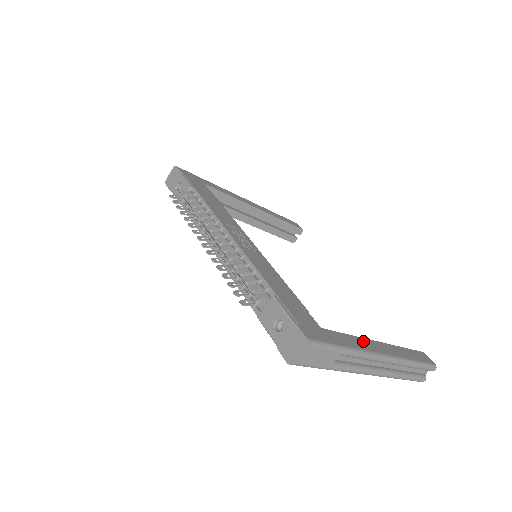
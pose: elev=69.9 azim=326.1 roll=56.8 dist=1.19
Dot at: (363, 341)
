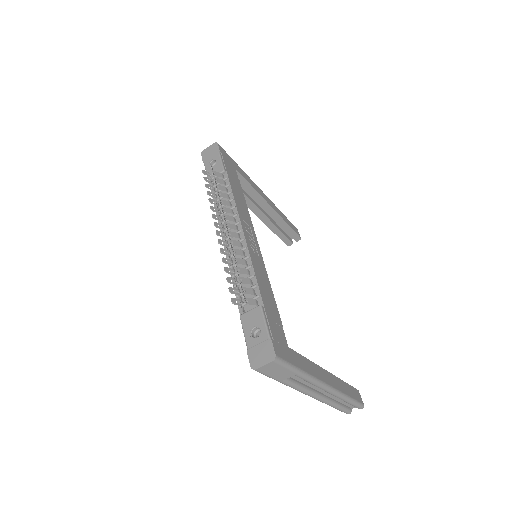
Dot at: (316, 368)
